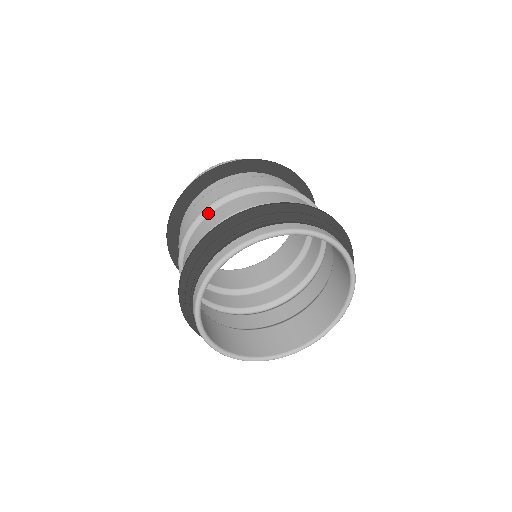
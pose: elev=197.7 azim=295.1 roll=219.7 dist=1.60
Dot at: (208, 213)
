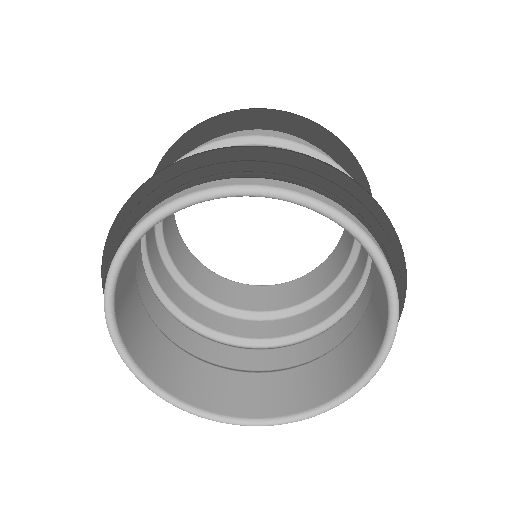
Dot at: occluded
